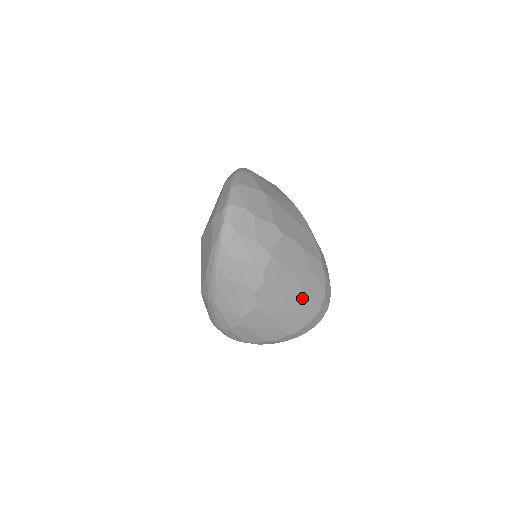
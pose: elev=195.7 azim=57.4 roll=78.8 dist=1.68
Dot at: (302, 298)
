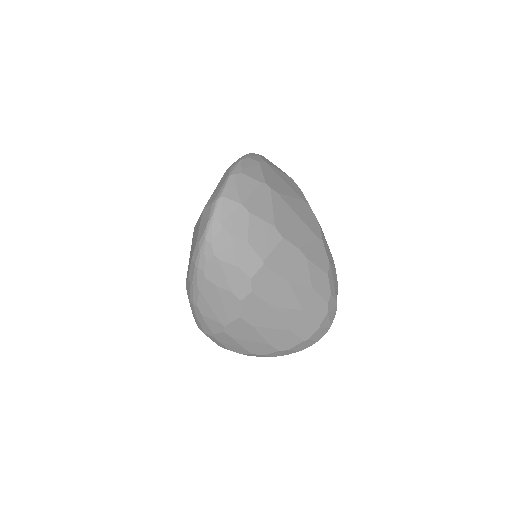
Dot at: (298, 314)
